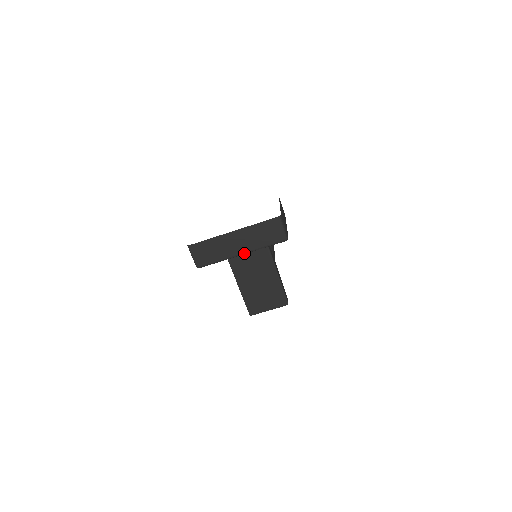
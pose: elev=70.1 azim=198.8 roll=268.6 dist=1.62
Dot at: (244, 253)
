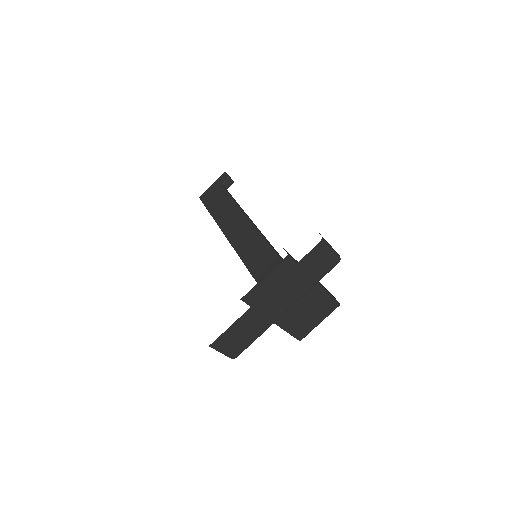
Dot at: (289, 308)
